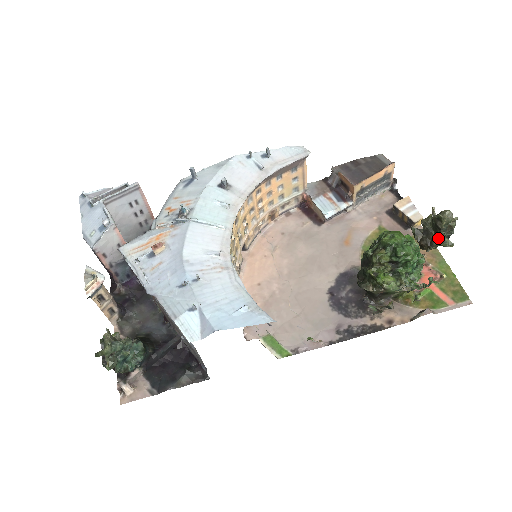
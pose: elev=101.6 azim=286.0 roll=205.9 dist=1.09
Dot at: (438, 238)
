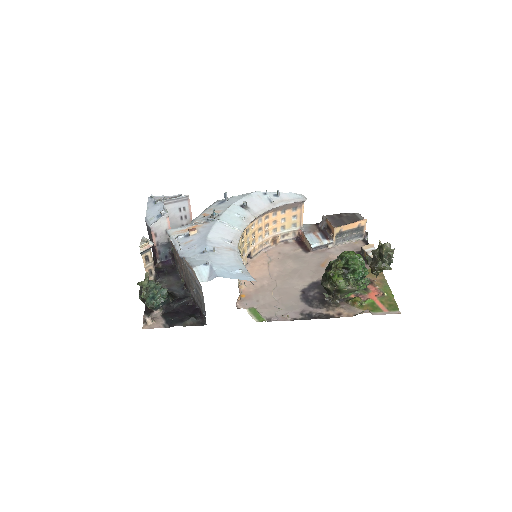
Dot at: (381, 262)
